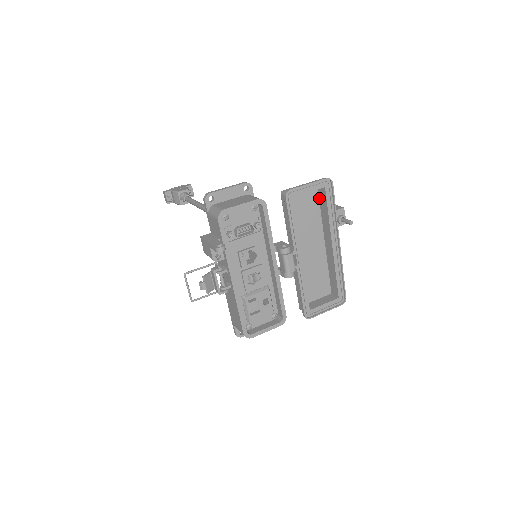
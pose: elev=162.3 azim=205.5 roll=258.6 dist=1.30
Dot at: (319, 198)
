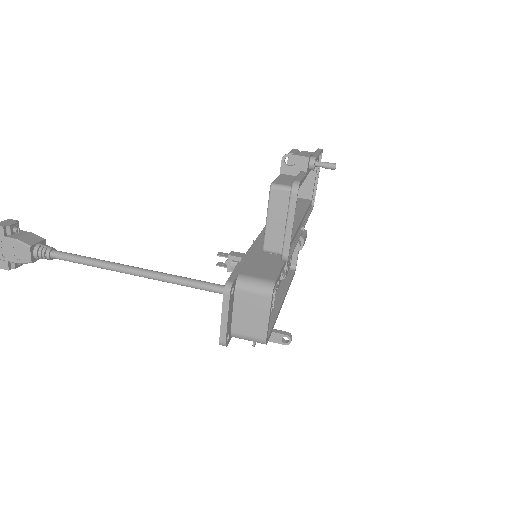
Dot at: occluded
